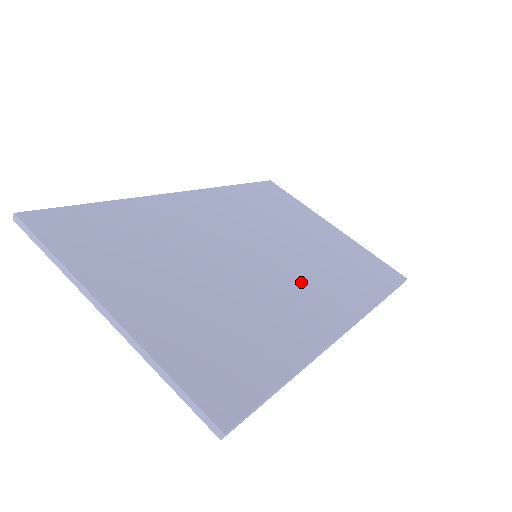
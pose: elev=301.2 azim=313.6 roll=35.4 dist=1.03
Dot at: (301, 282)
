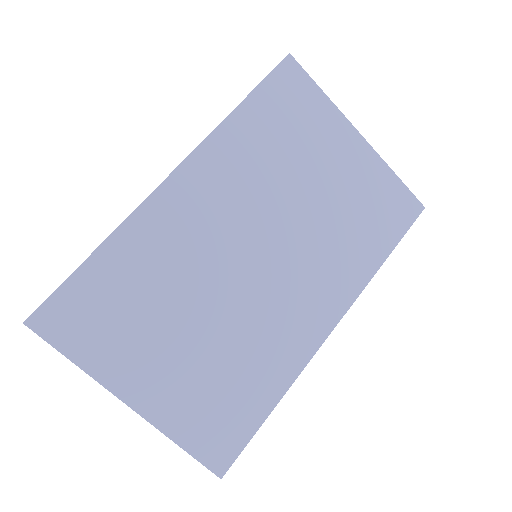
Dot at: (298, 282)
